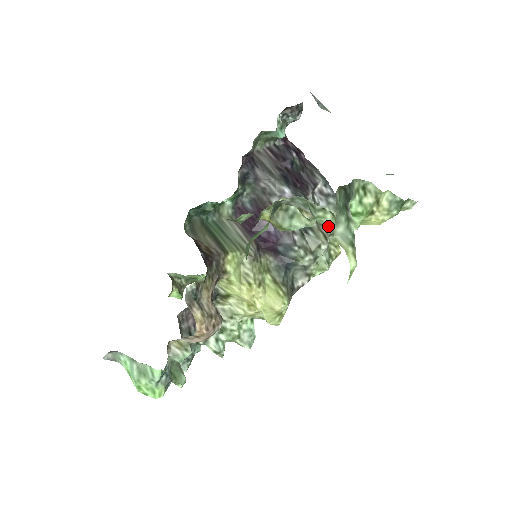
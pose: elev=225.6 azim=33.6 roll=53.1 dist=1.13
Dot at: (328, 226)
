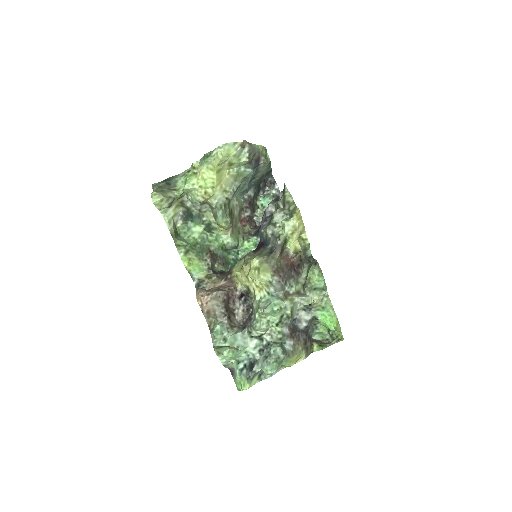
Dot at: (197, 198)
